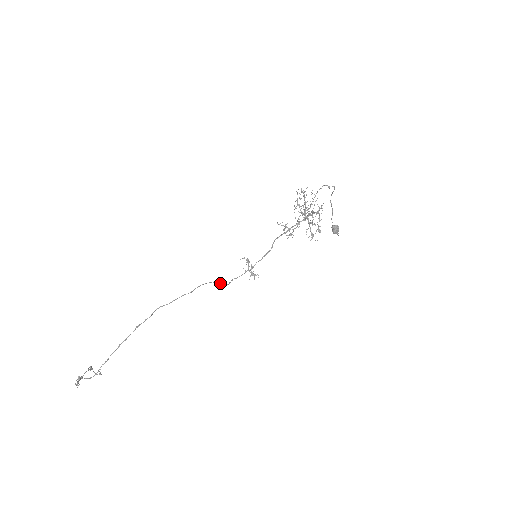
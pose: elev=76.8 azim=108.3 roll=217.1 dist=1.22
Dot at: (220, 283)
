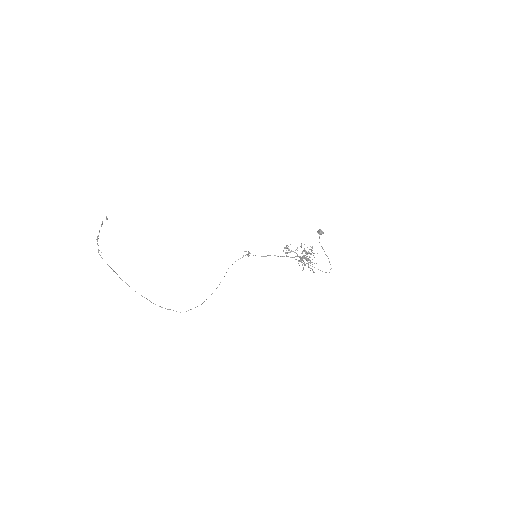
Dot at: occluded
